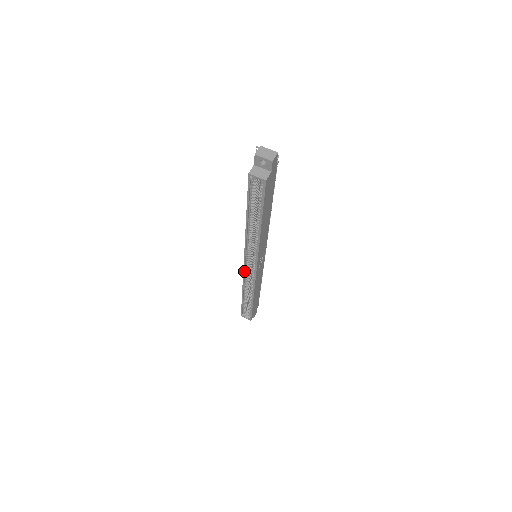
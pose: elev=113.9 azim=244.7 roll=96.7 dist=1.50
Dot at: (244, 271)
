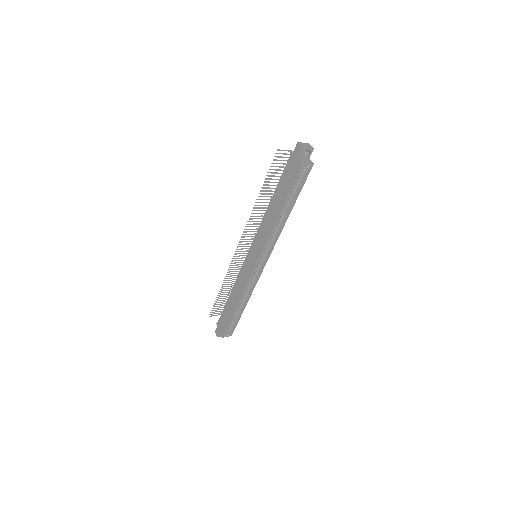
Dot at: (252, 274)
